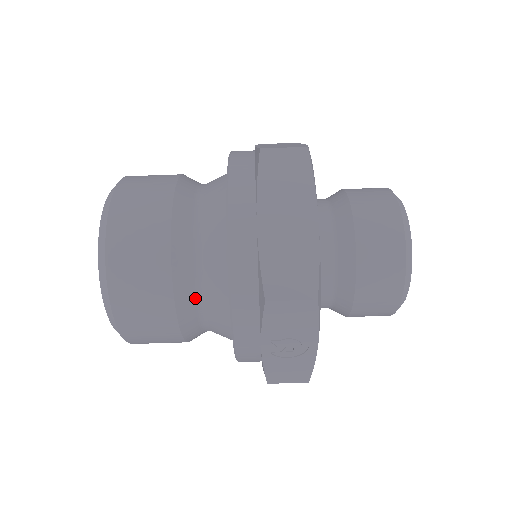
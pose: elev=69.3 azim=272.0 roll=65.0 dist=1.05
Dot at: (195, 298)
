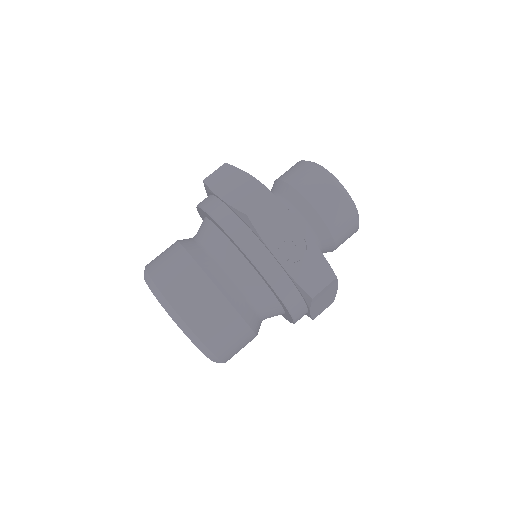
Dot at: (222, 273)
